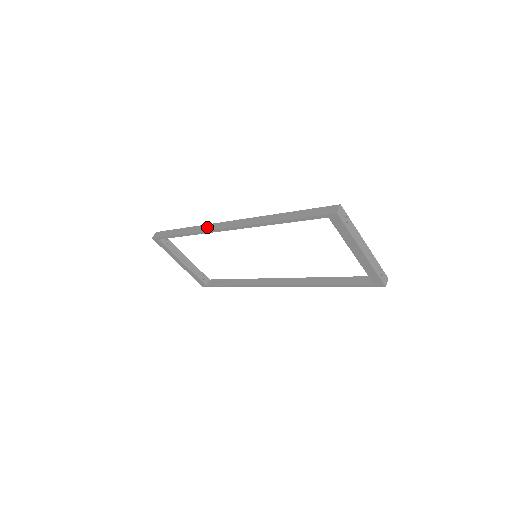
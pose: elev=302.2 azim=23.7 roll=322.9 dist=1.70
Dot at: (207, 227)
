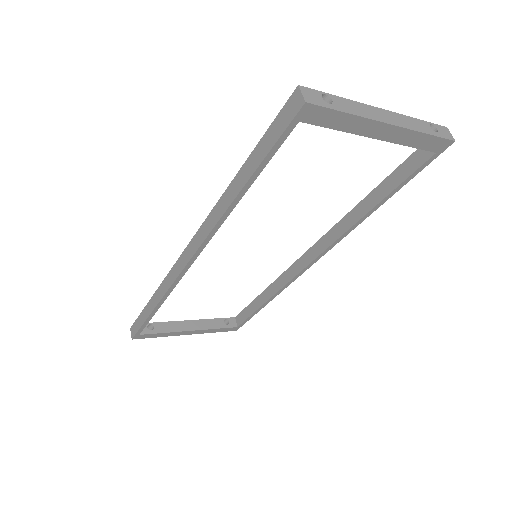
Dot at: (169, 279)
